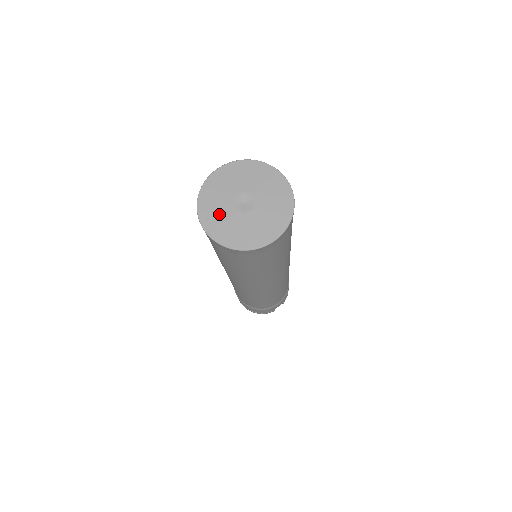
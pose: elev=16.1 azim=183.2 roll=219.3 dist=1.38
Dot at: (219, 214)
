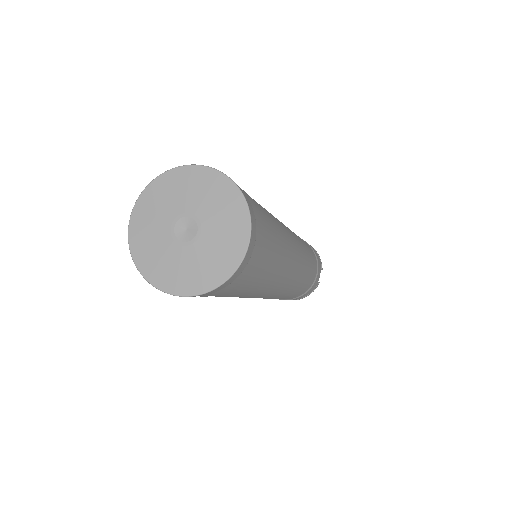
Dot at: (168, 263)
